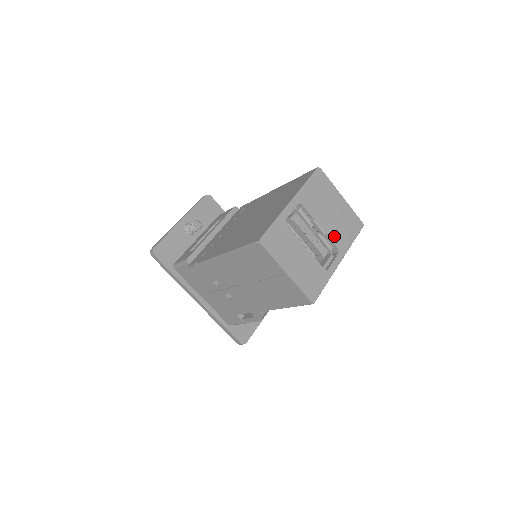
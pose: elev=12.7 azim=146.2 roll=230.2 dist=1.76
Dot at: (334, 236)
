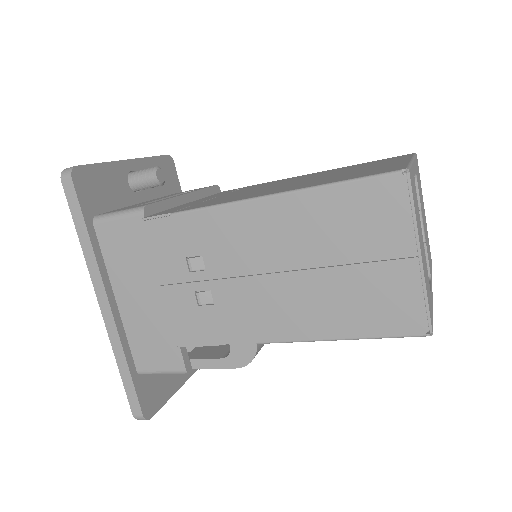
Dot at: occluded
